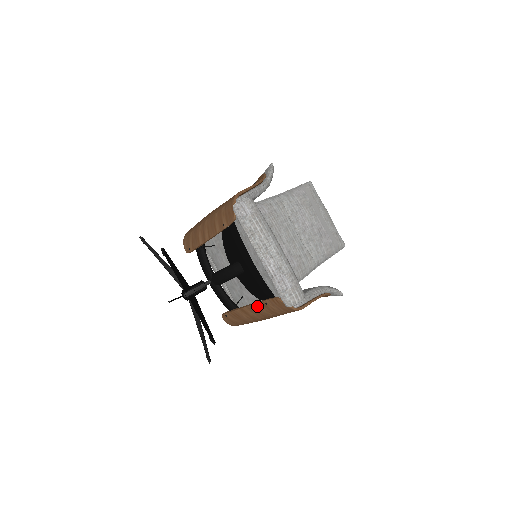
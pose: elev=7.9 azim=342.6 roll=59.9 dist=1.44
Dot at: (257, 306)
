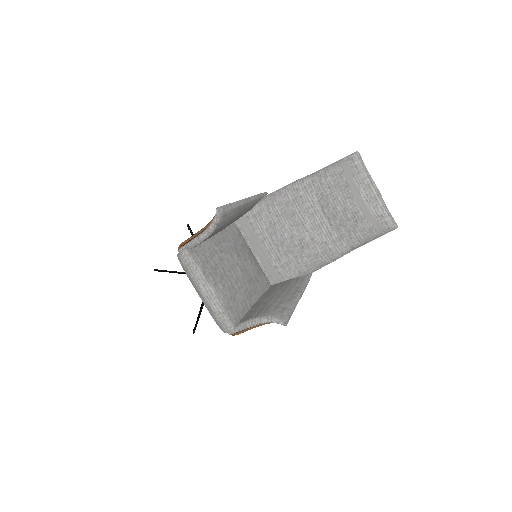
Dot at: occluded
